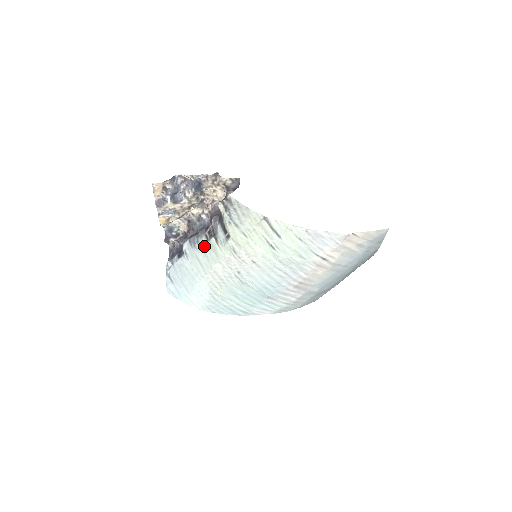
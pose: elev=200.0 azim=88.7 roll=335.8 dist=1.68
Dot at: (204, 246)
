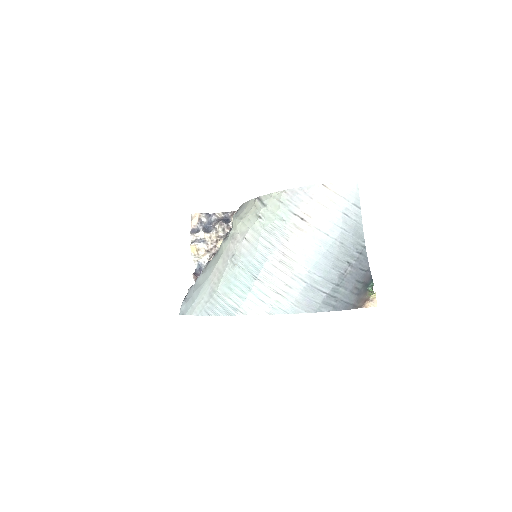
Dot at: (216, 255)
